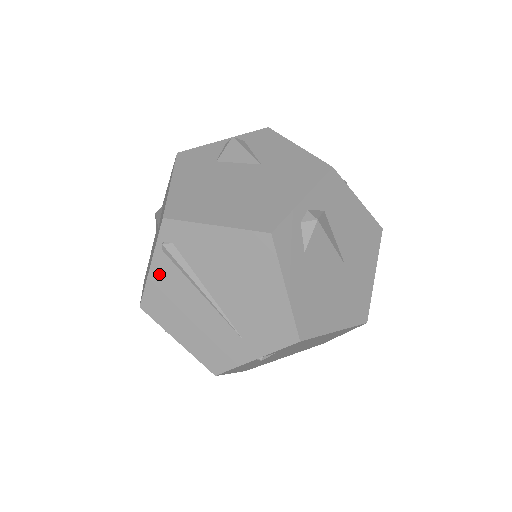
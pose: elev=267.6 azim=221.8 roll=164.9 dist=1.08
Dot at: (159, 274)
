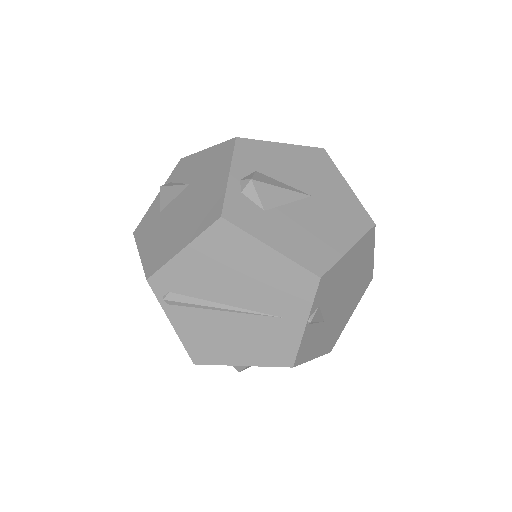
Dot at: (182, 325)
